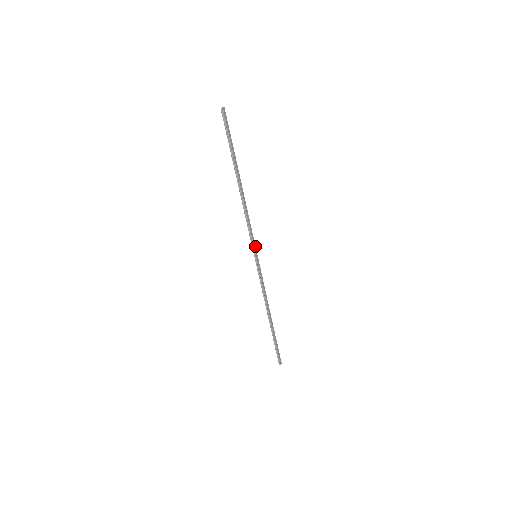
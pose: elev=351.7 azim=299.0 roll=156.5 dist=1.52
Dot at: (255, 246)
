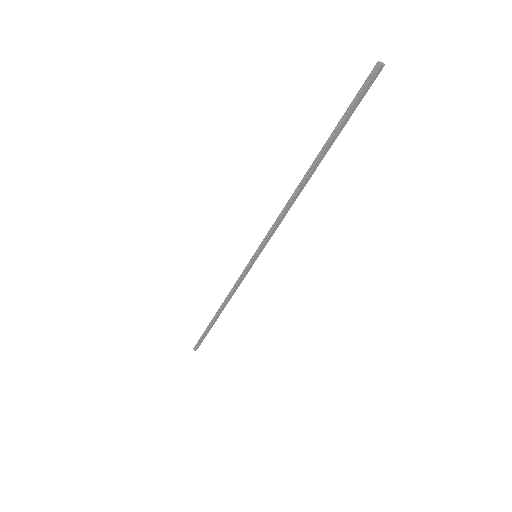
Dot at: (264, 247)
